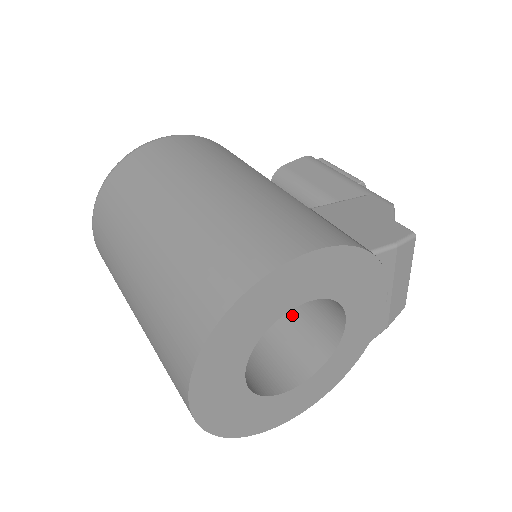
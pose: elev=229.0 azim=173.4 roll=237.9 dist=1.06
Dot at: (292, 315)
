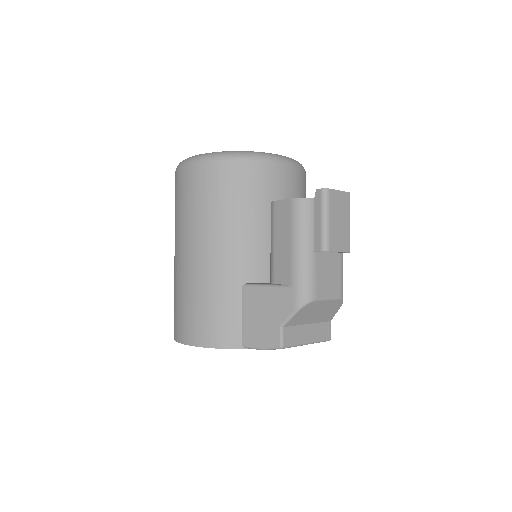
Dot at: occluded
